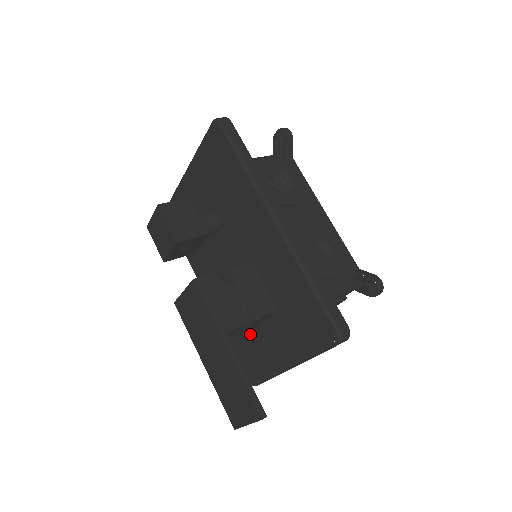
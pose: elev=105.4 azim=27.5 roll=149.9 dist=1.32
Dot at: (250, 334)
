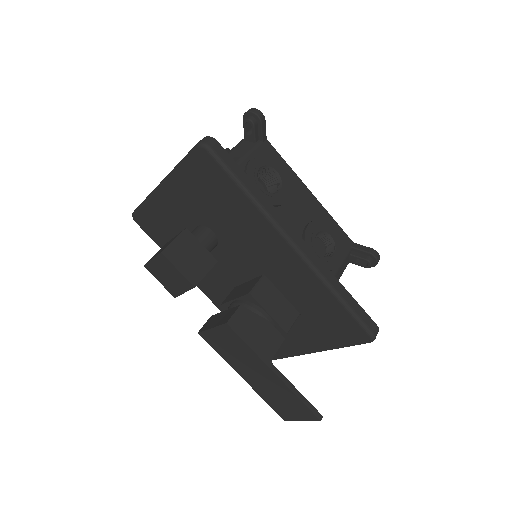
Dot at: occluded
